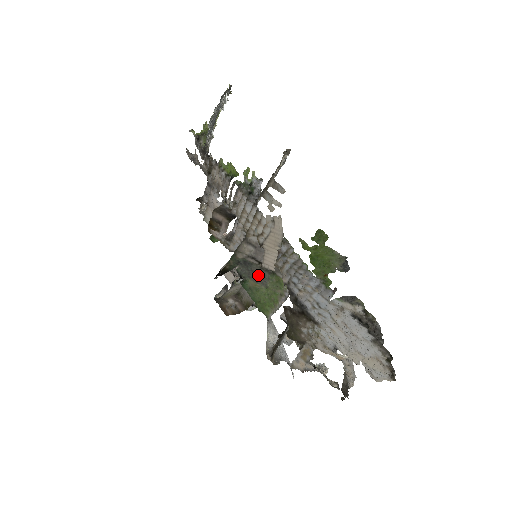
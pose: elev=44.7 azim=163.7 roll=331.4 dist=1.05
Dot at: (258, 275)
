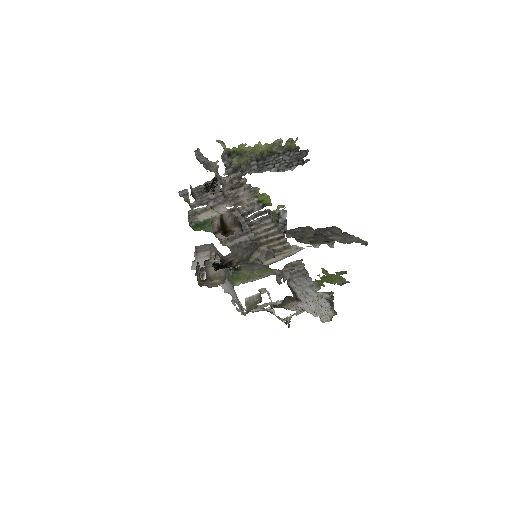
Dot at: (254, 268)
